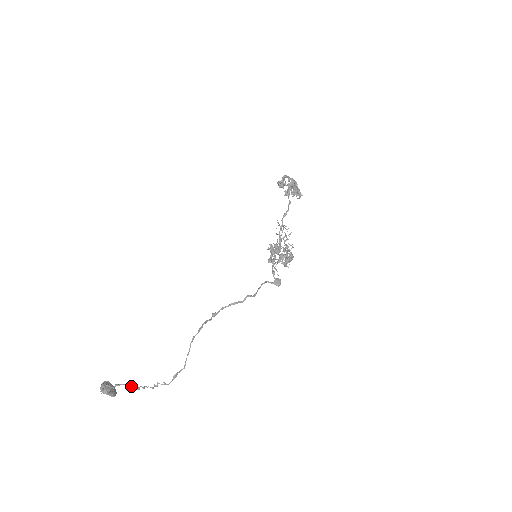
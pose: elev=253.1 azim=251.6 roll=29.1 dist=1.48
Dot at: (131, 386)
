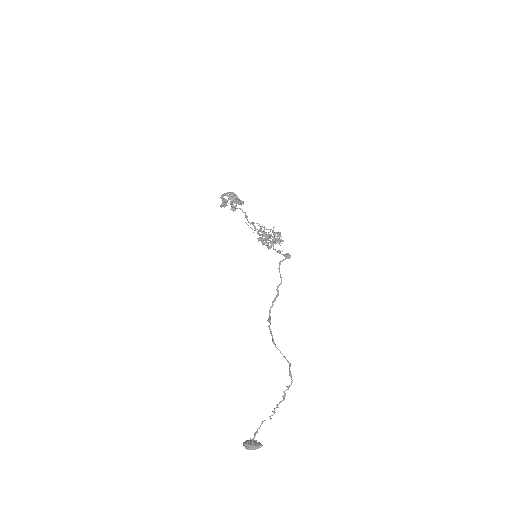
Dot at: occluded
